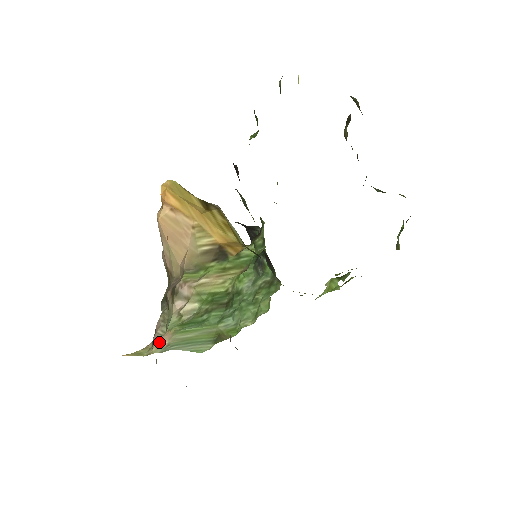
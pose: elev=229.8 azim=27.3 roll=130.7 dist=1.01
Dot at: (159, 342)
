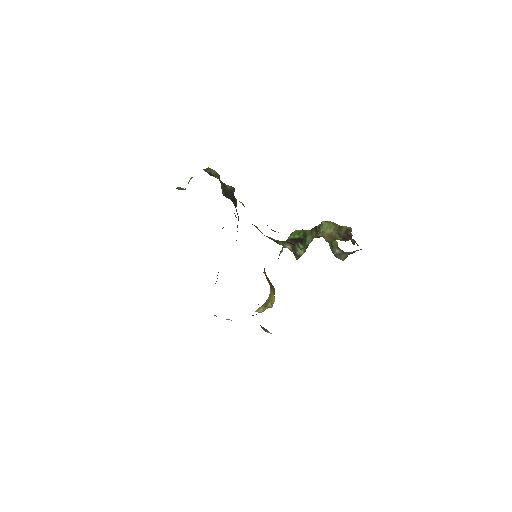
Dot at: occluded
